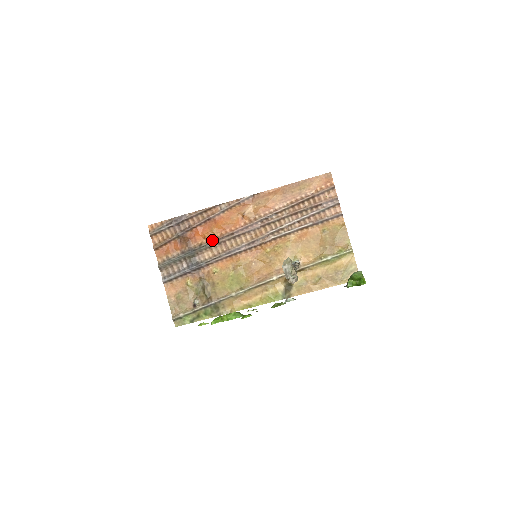
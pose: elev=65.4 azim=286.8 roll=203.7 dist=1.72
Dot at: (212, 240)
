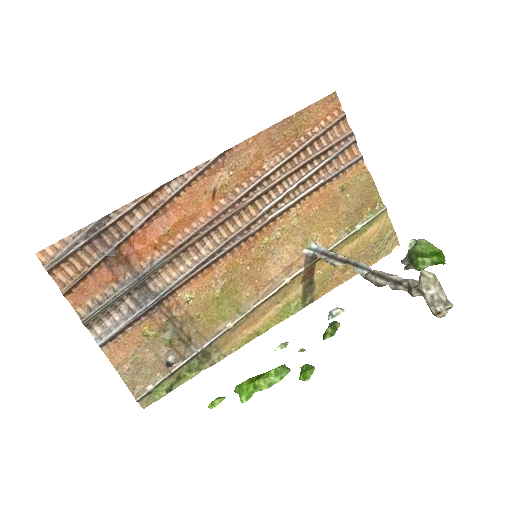
Dot at: (170, 248)
